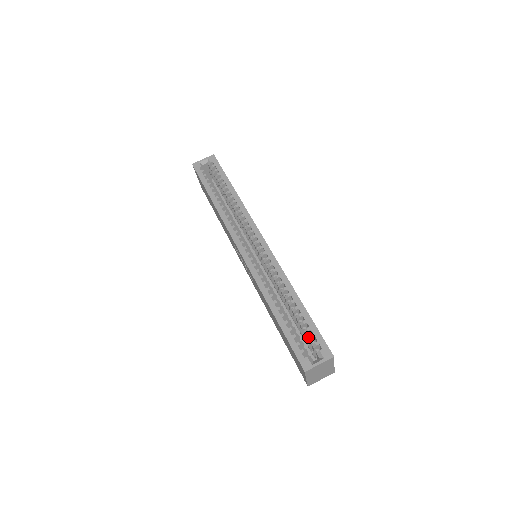
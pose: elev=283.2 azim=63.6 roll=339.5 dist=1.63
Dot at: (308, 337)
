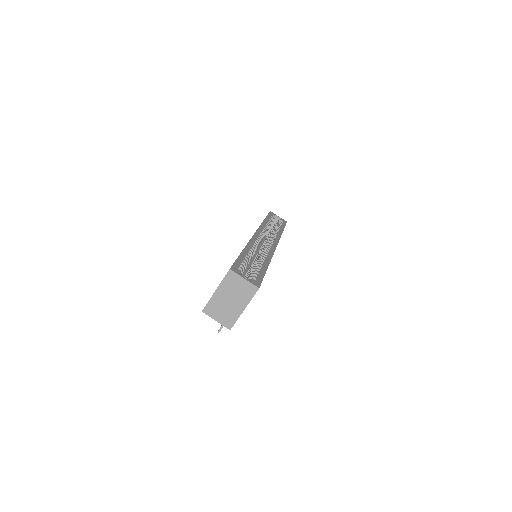
Dot at: (252, 273)
